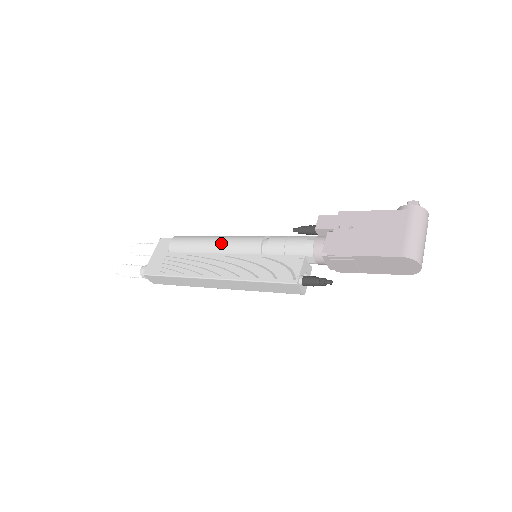
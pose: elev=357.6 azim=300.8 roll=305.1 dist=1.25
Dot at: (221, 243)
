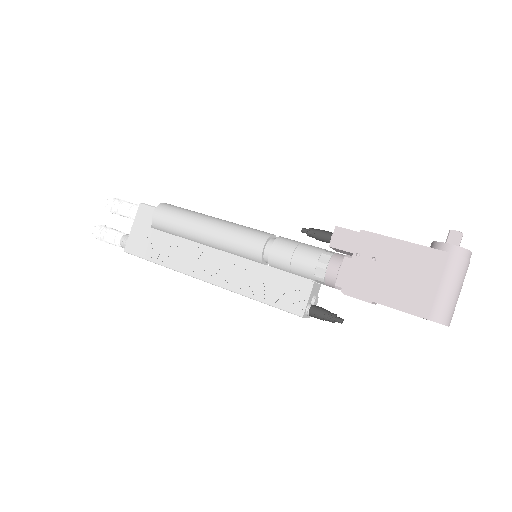
Dot at: (214, 235)
